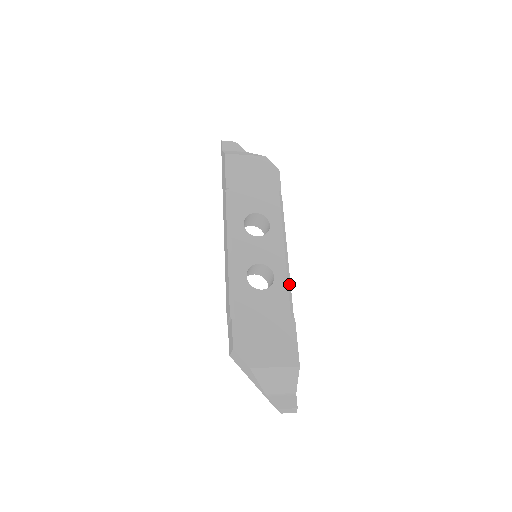
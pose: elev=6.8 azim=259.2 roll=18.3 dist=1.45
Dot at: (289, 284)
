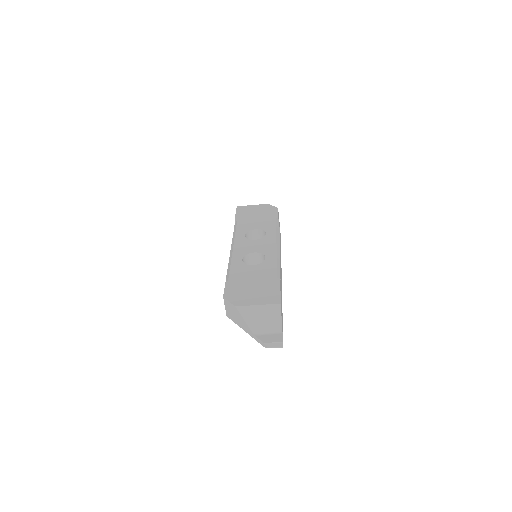
Dot at: (278, 261)
